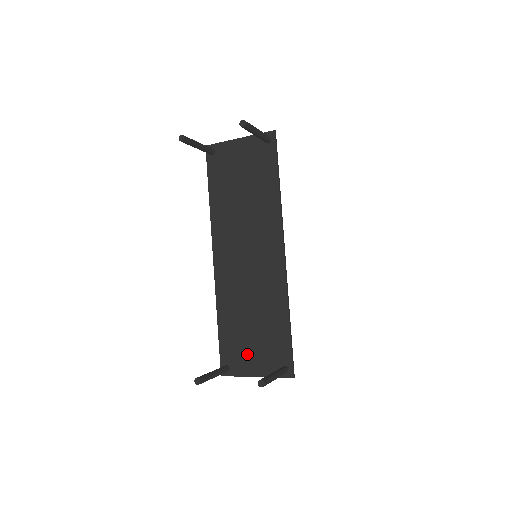
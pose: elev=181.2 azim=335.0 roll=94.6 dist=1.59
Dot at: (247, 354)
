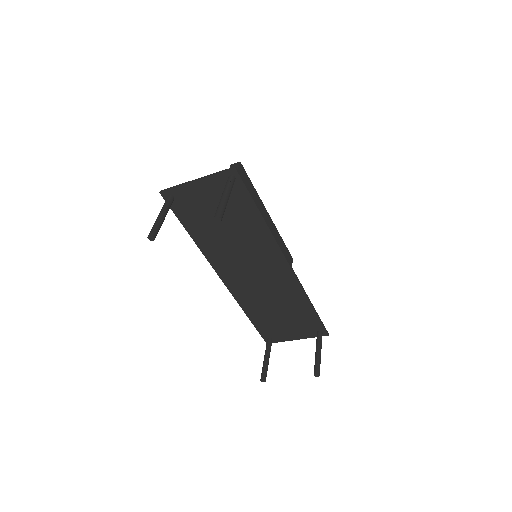
Dot at: (283, 330)
